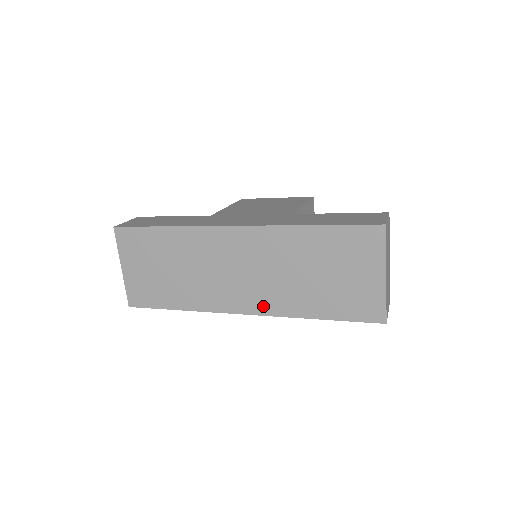
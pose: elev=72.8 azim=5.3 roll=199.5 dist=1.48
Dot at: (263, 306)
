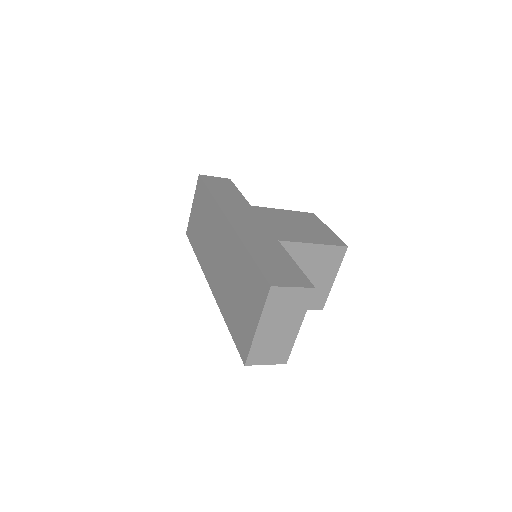
Dot at: (216, 289)
